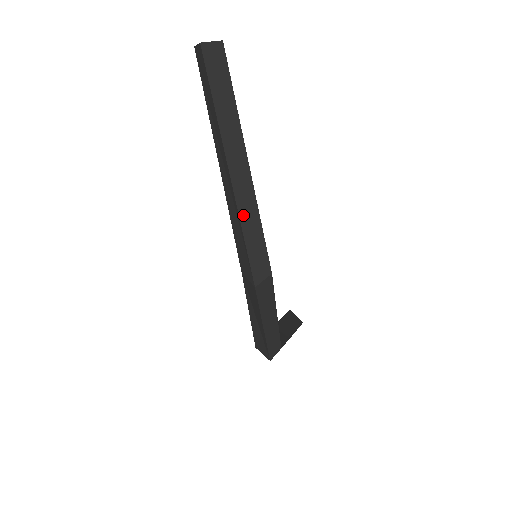
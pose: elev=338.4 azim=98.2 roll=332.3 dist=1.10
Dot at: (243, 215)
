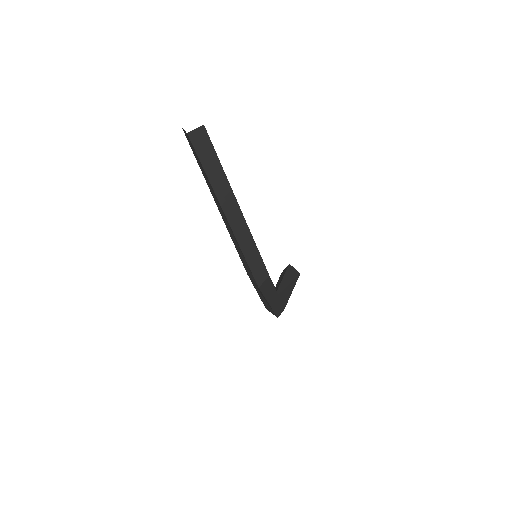
Dot at: (242, 244)
